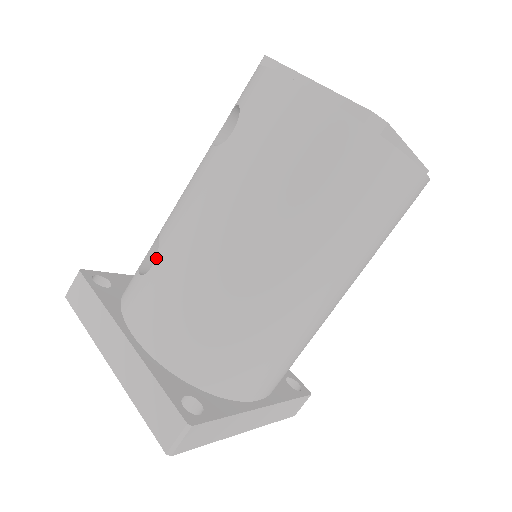
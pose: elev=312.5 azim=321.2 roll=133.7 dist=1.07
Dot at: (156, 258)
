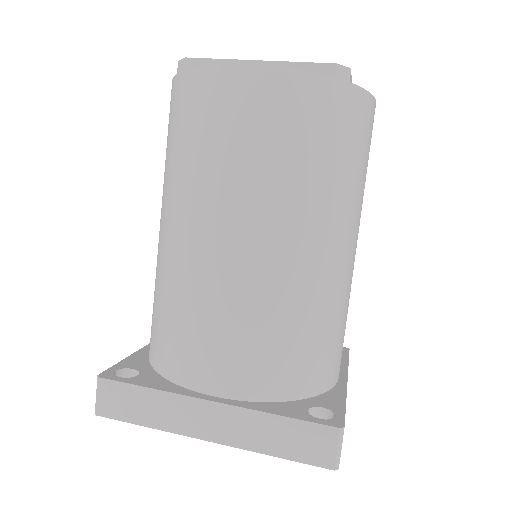
Dot at: occluded
